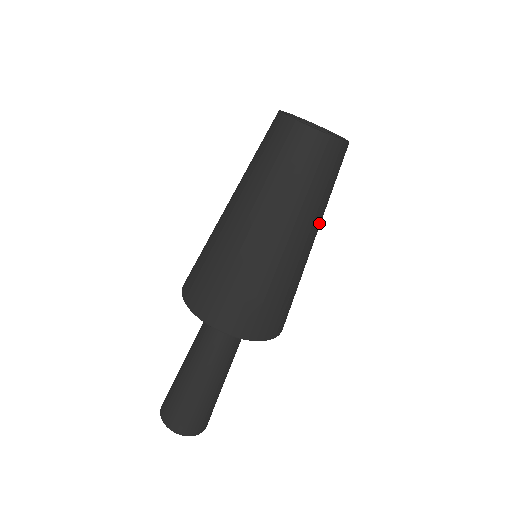
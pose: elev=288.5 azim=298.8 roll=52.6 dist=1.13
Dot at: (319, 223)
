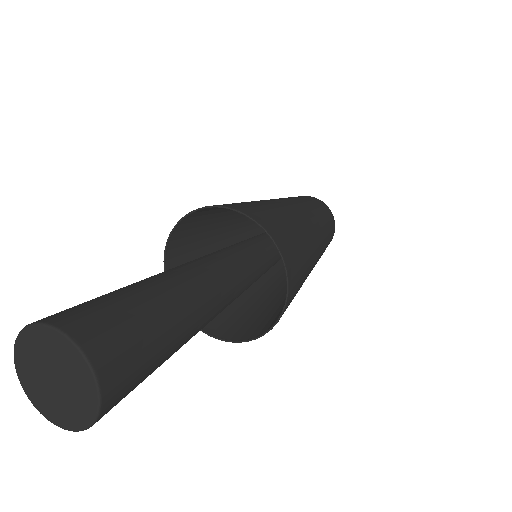
Dot at: (321, 244)
